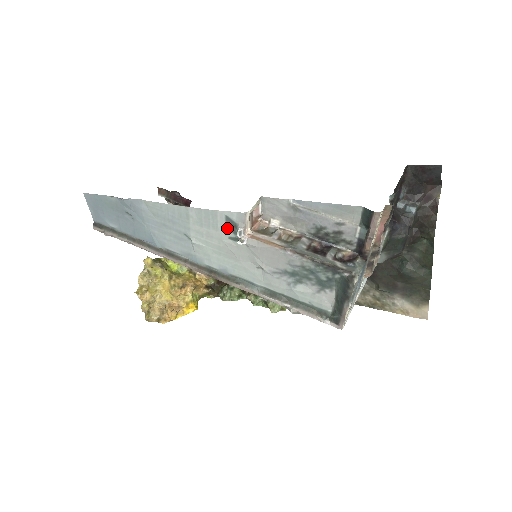
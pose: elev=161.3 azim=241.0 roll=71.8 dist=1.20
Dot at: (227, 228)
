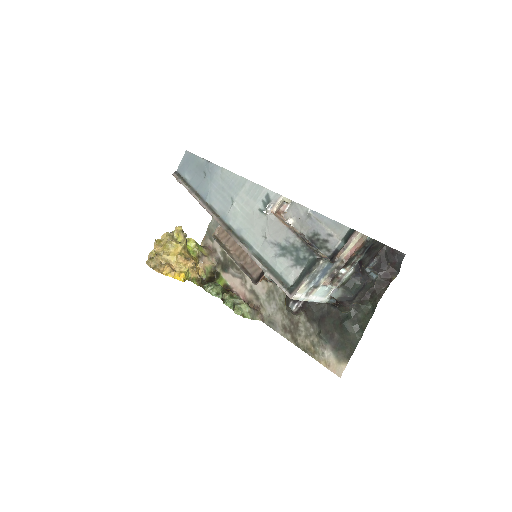
Dot at: (262, 202)
